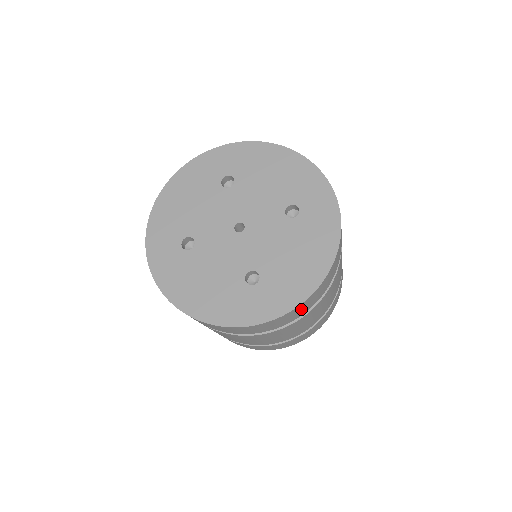
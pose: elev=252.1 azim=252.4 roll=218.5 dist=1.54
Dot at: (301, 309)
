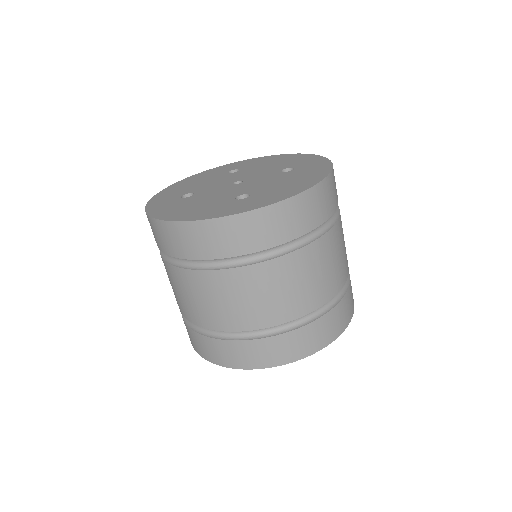
Dot at: (291, 217)
